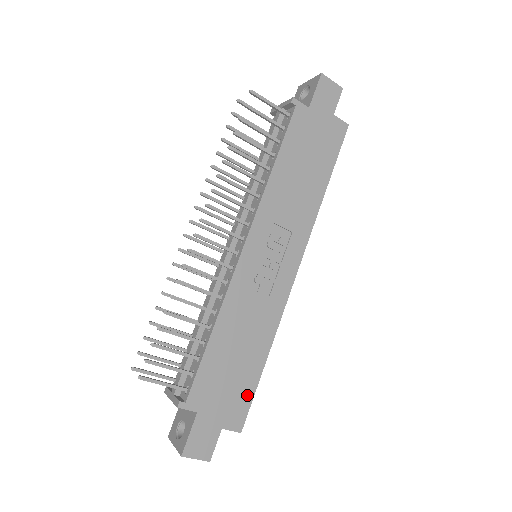
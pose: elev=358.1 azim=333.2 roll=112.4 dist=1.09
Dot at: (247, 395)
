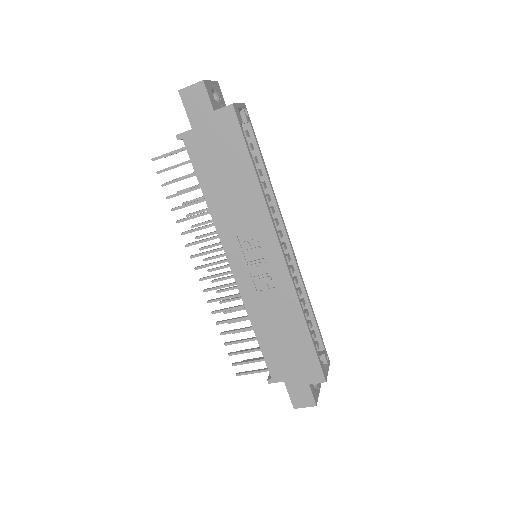
Dot at: (311, 357)
